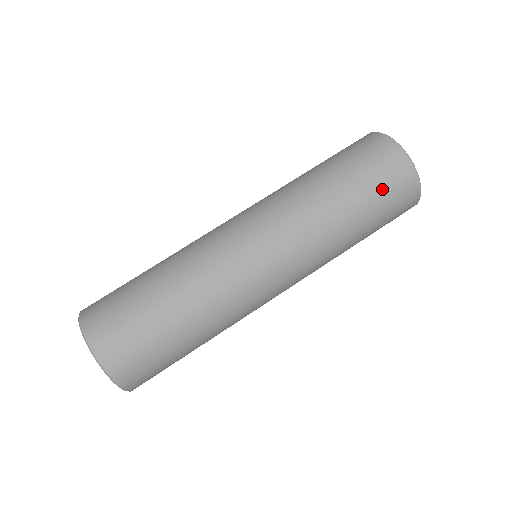
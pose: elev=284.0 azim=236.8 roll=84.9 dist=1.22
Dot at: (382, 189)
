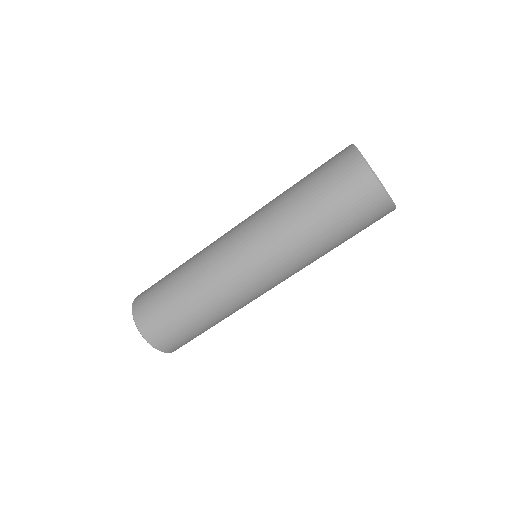
Dot at: (365, 228)
